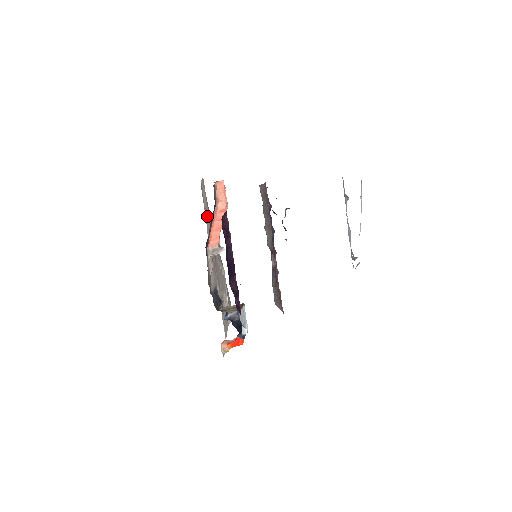
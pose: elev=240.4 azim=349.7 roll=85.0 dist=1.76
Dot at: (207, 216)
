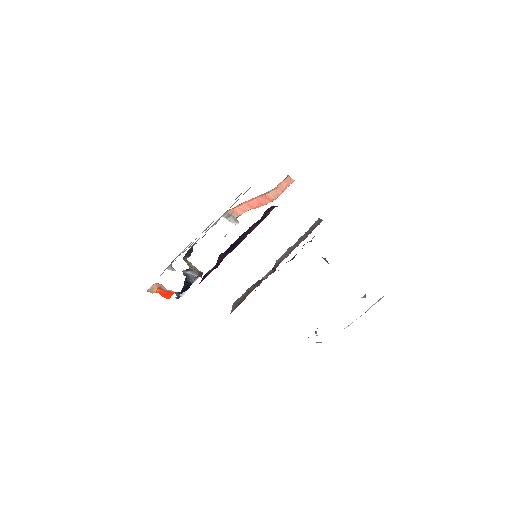
Dot at: occluded
